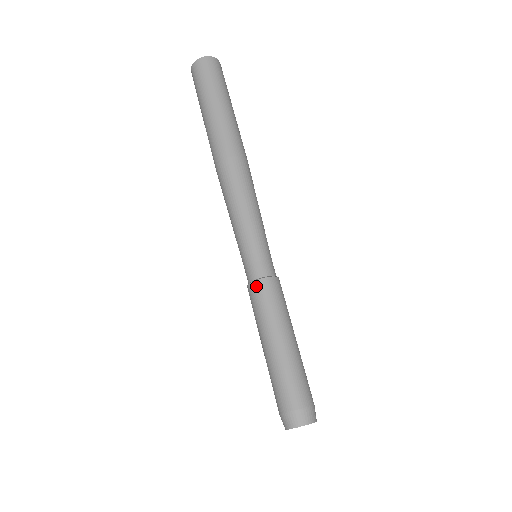
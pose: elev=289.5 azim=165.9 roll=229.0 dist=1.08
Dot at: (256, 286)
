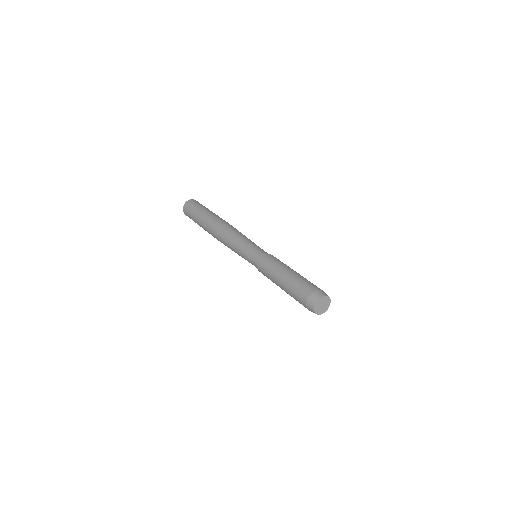
Dot at: (259, 264)
